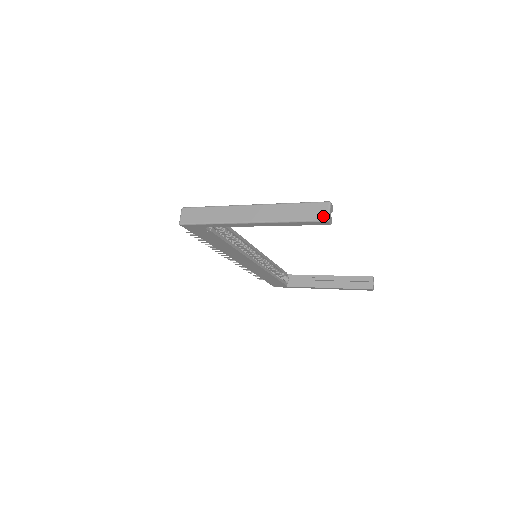
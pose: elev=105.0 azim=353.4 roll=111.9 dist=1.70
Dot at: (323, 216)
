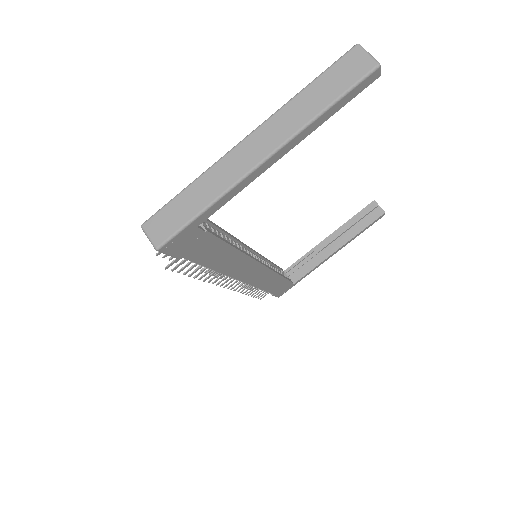
Dot at: (367, 65)
